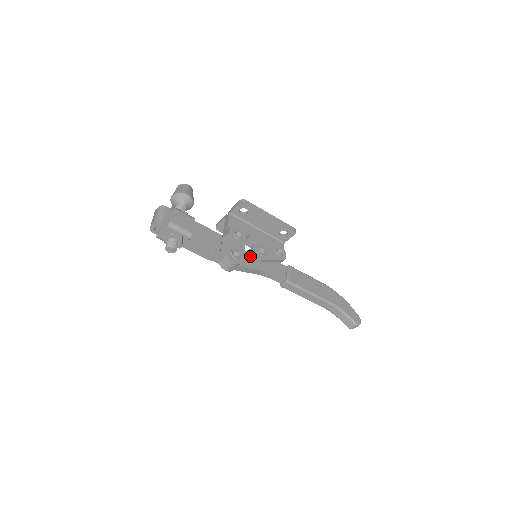
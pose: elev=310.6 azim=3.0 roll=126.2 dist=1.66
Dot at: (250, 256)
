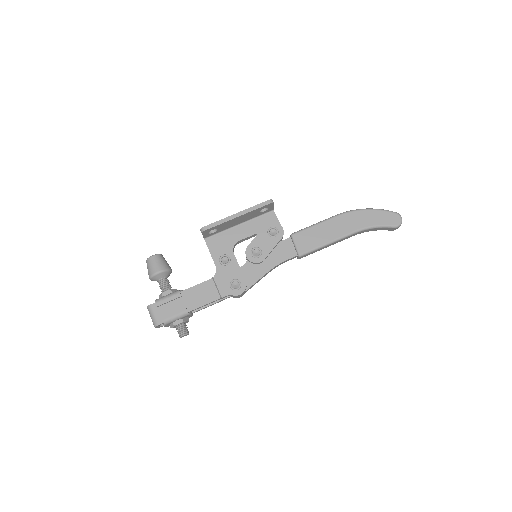
Dot at: (250, 267)
